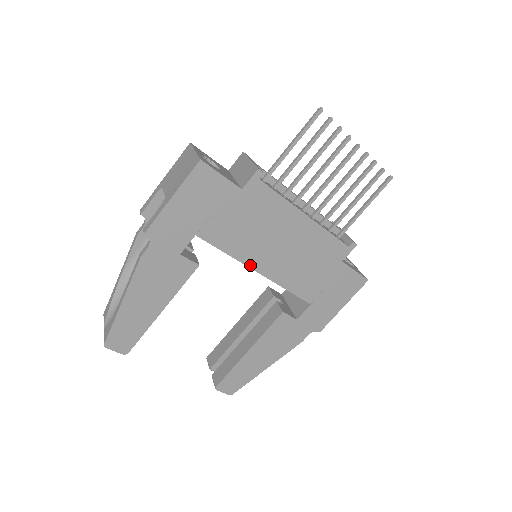
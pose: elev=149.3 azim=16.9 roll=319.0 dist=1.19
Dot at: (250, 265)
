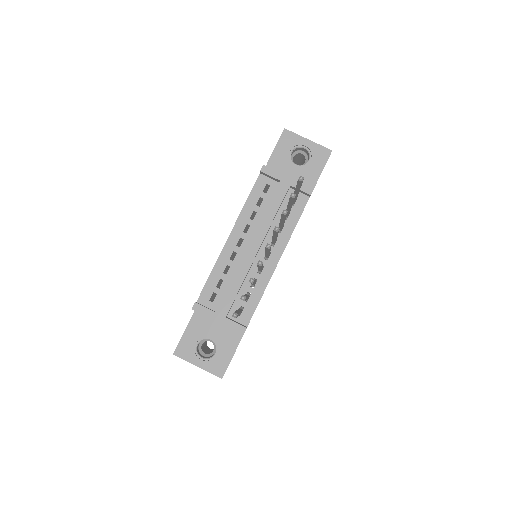
Dot at: occluded
